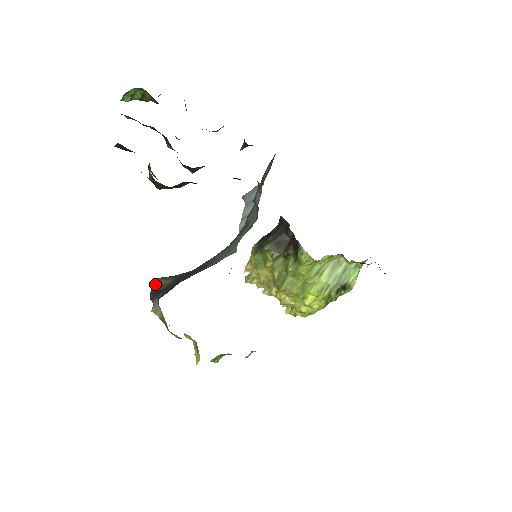
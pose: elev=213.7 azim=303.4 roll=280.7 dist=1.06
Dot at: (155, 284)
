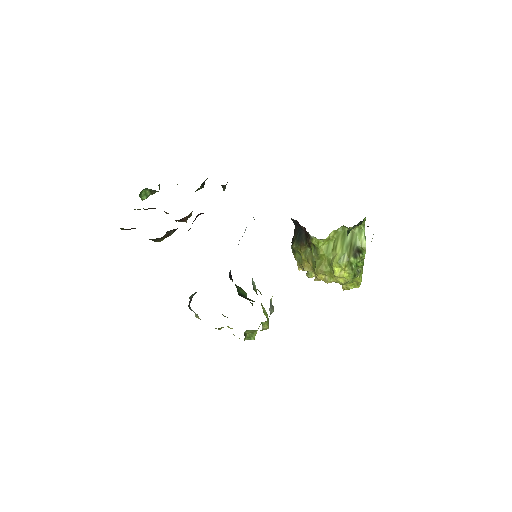
Dot at: (190, 299)
